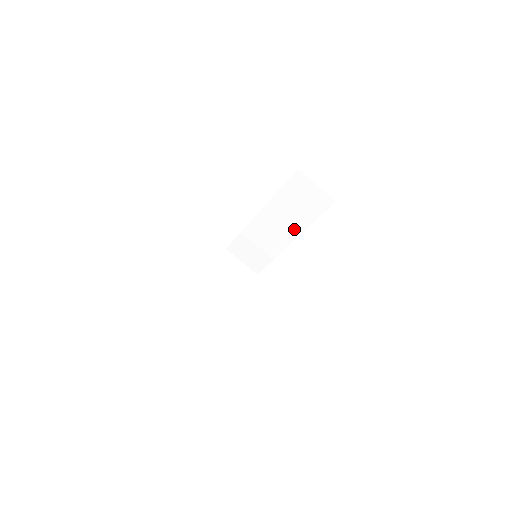
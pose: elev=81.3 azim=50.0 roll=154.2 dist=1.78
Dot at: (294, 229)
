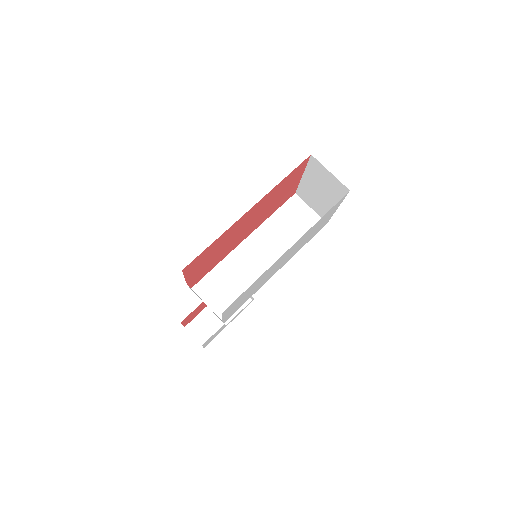
Dot at: occluded
